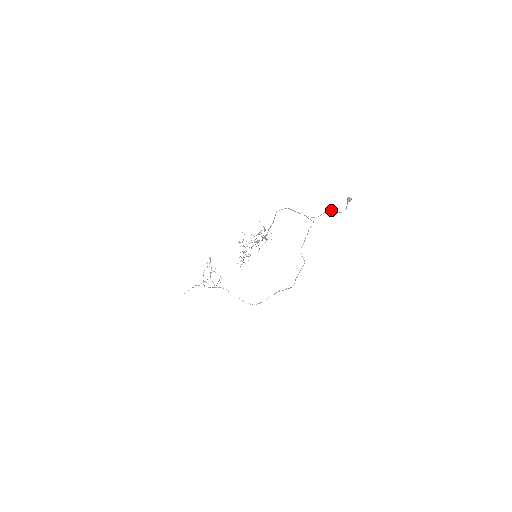
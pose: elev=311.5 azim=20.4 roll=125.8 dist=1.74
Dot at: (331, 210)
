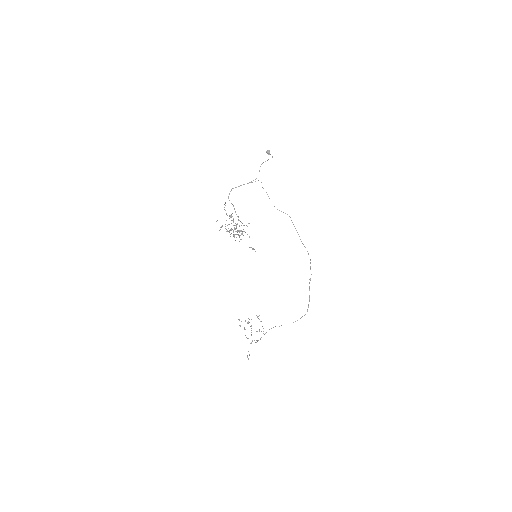
Dot at: (262, 163)
